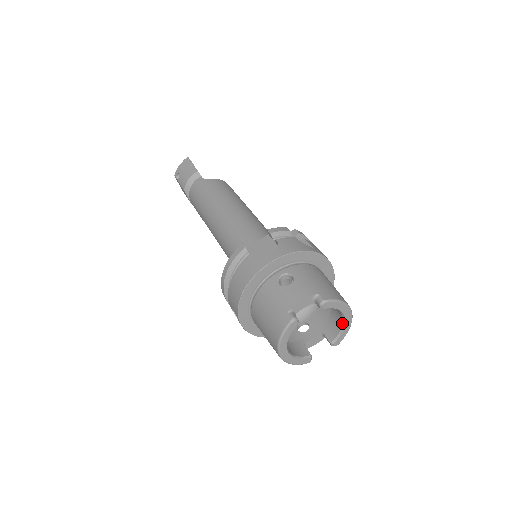
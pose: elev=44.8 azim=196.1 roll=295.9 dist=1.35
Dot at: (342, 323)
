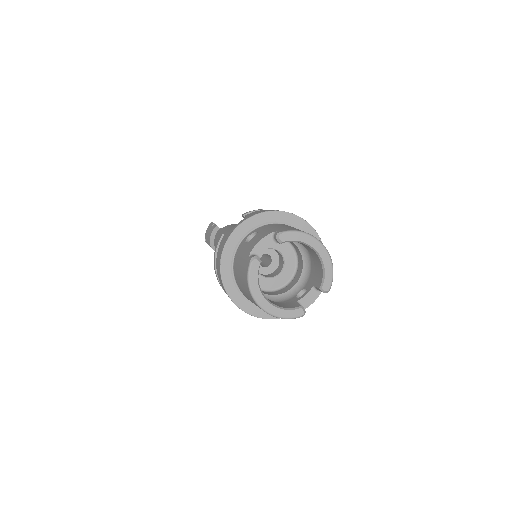
Dot at: (320, 261)
